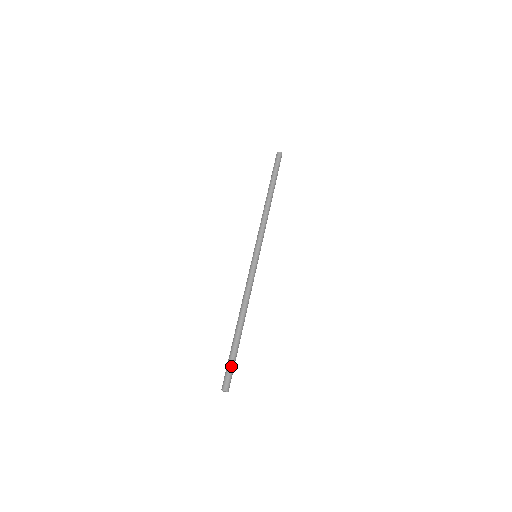
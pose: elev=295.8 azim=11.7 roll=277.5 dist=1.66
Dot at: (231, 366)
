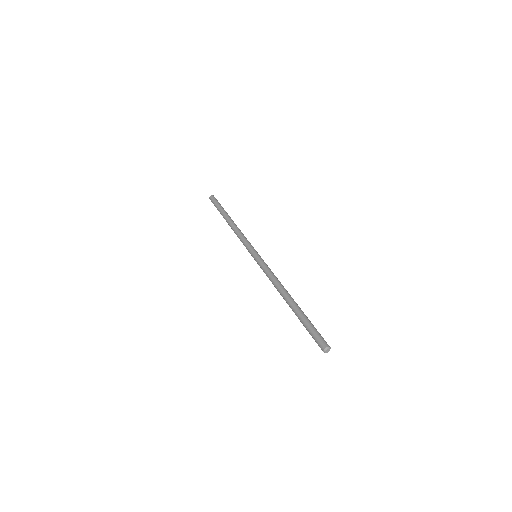
Dot at: (313, 329)
